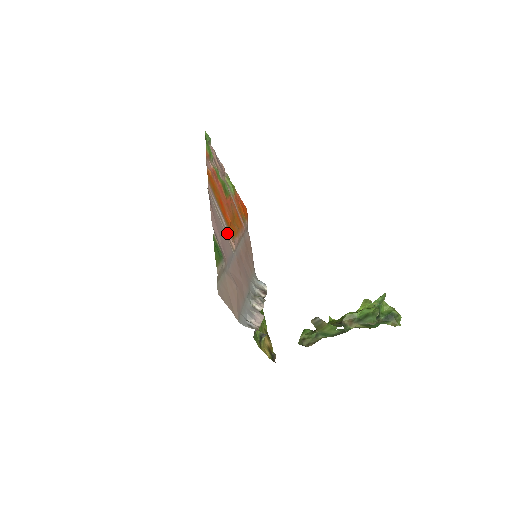
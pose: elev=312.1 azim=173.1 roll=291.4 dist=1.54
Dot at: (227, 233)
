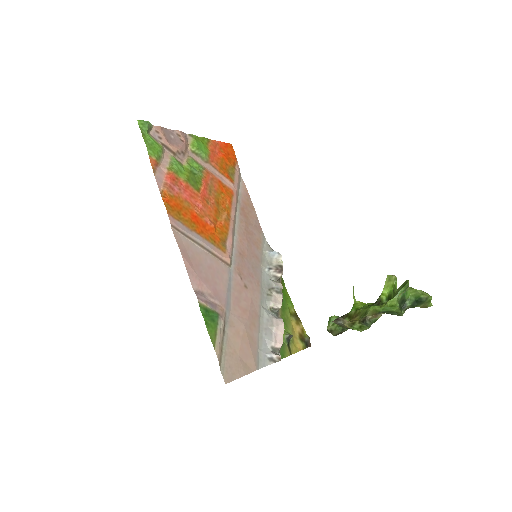
Dot at: (215, 254)
